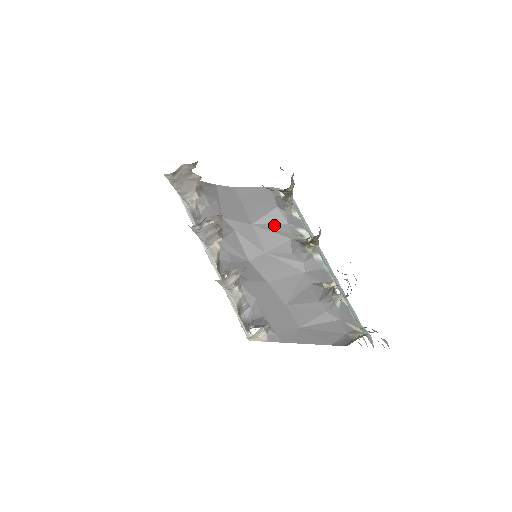
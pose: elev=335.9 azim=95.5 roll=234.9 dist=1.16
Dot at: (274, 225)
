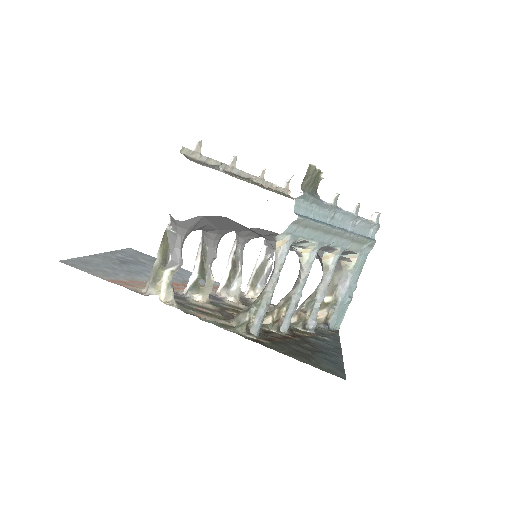
Dot at: occluded
